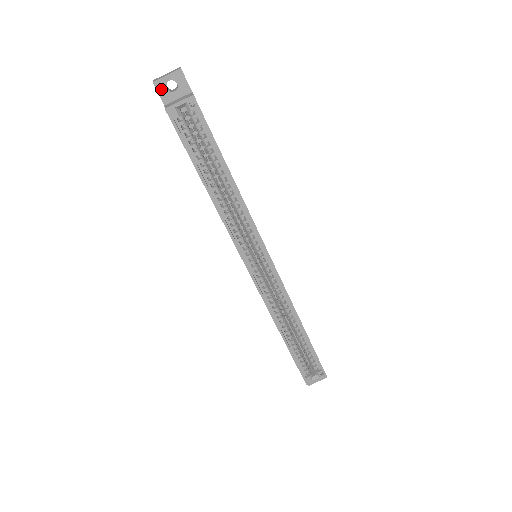
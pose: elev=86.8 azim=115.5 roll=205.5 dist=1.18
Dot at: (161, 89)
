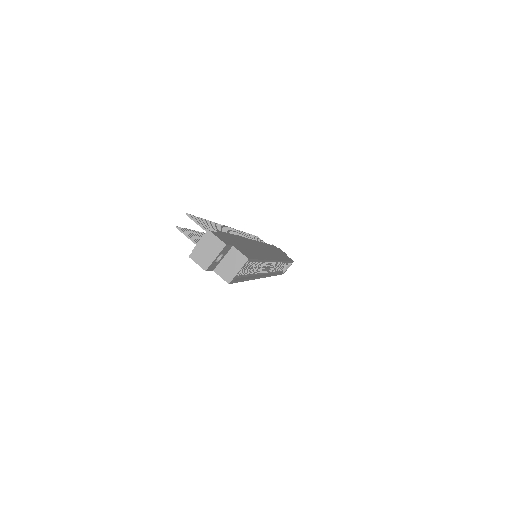
Dot at: (211, 267)
